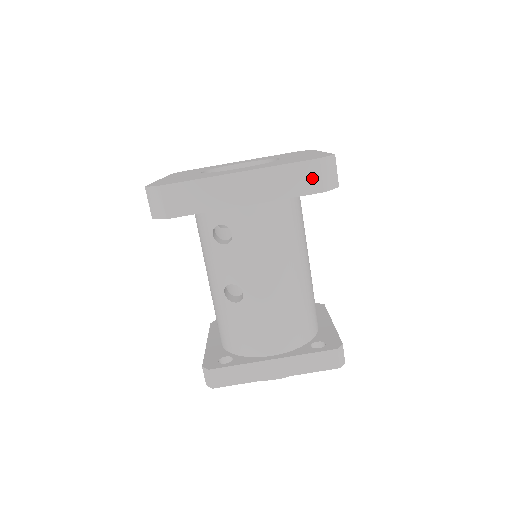
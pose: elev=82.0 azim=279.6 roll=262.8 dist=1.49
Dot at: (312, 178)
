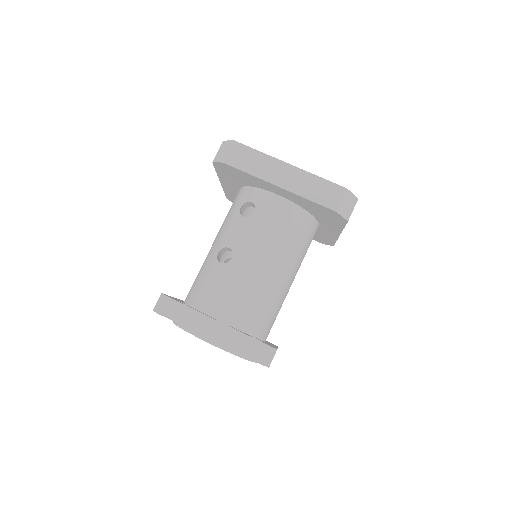
Dot at: (334, 198)
